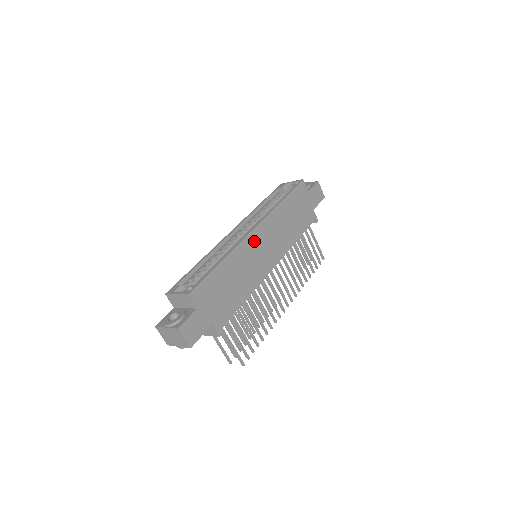
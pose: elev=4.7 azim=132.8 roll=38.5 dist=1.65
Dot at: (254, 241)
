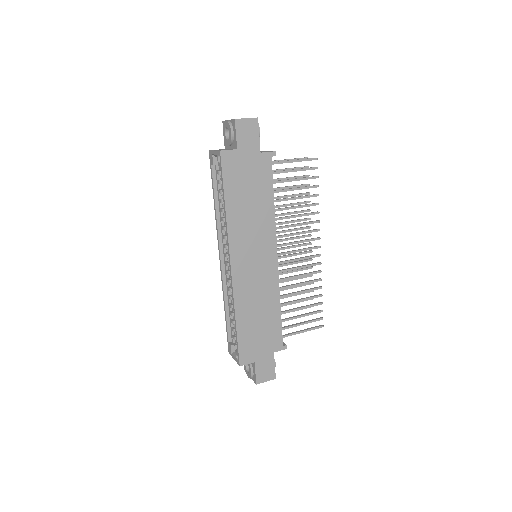
Dot at: (241, 272)
